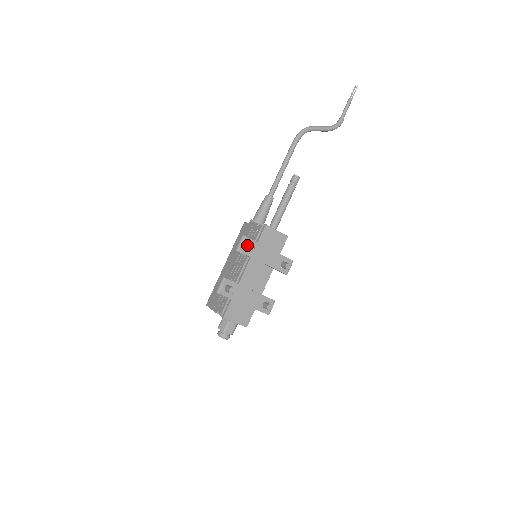
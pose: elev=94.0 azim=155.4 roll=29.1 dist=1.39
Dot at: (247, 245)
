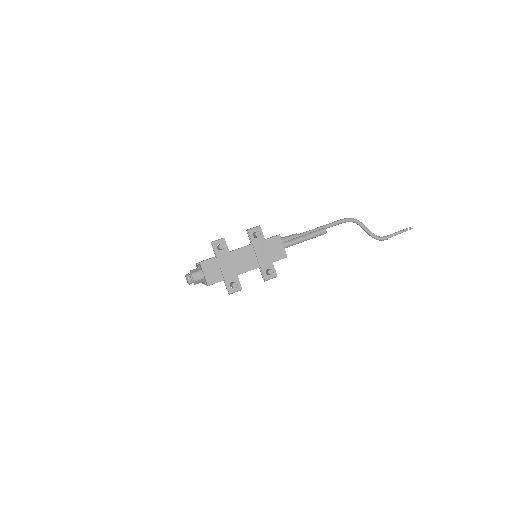
Dot at: (257, 231)
